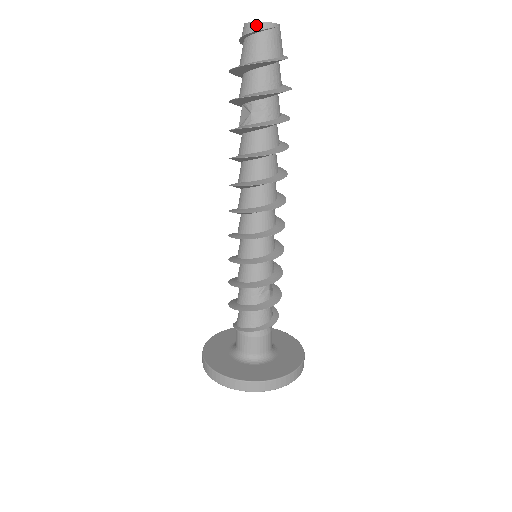
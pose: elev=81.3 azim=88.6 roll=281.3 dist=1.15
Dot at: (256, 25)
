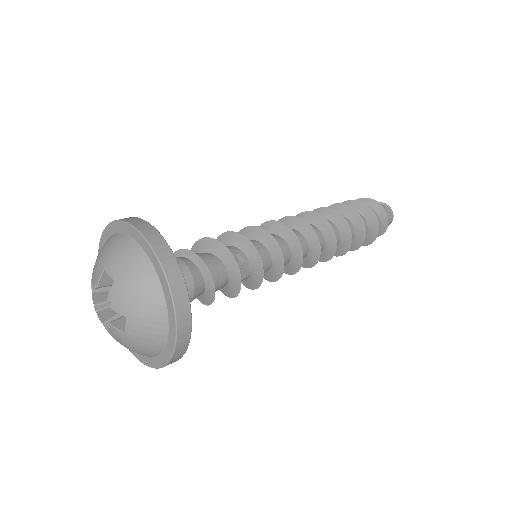
Dot at: (382, 203)
